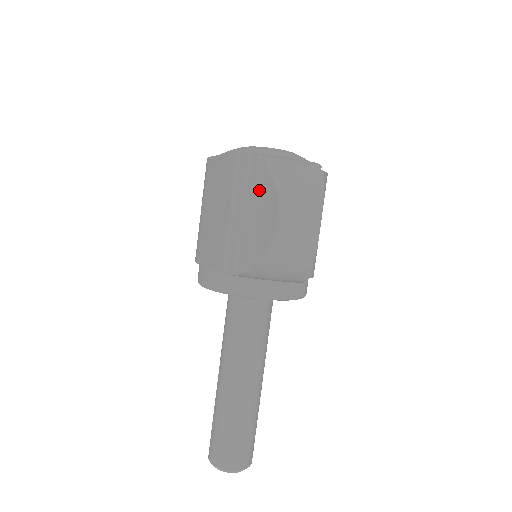
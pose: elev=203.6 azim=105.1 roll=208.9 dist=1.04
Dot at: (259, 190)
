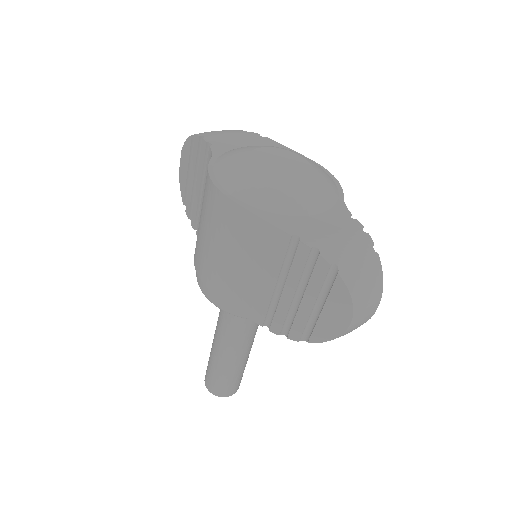
Dot at: (324, 287)
